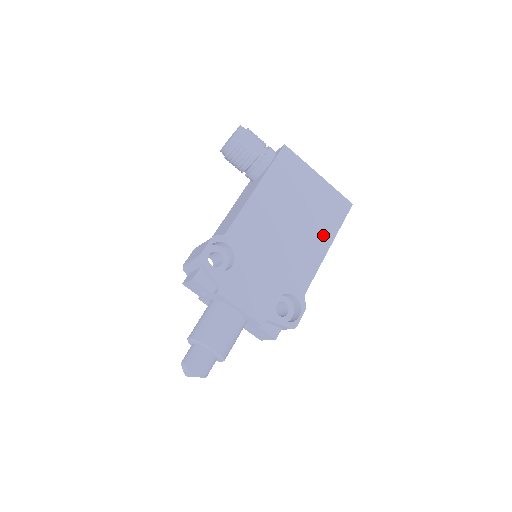
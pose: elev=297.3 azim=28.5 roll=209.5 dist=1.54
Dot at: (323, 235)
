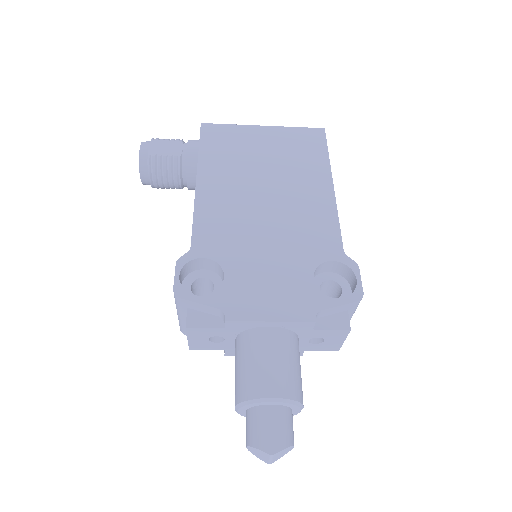
Dot at: (314, 177)
